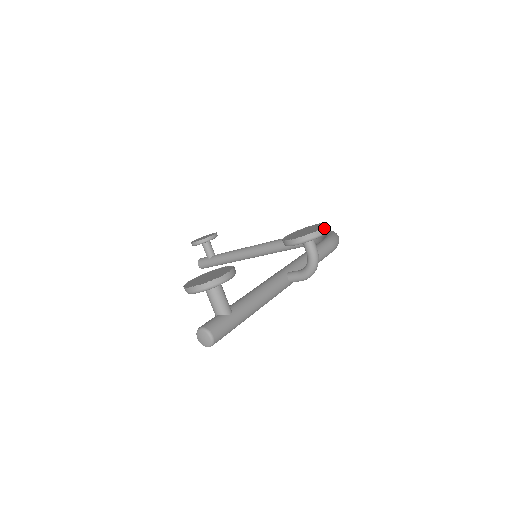
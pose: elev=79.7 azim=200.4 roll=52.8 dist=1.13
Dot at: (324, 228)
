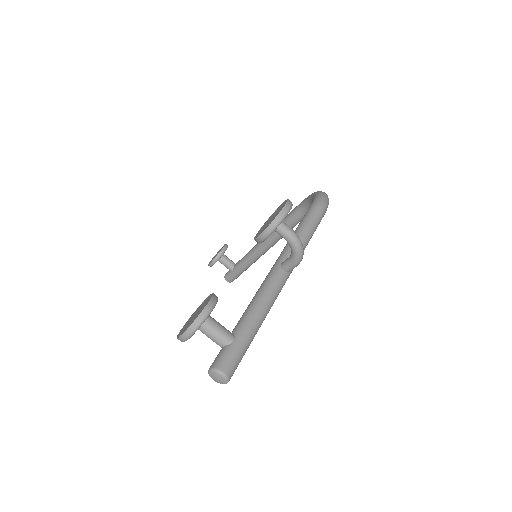
Dot at: (284, 208)
